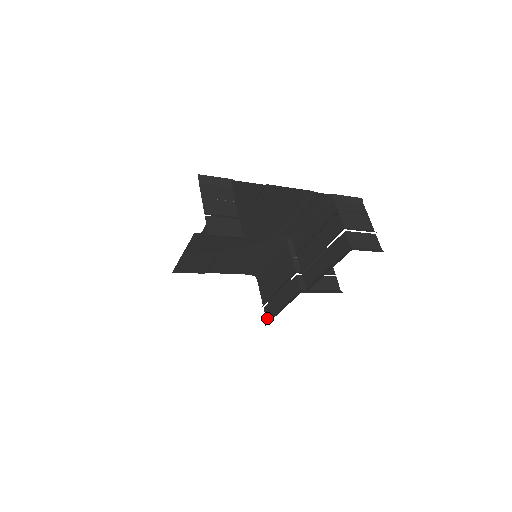
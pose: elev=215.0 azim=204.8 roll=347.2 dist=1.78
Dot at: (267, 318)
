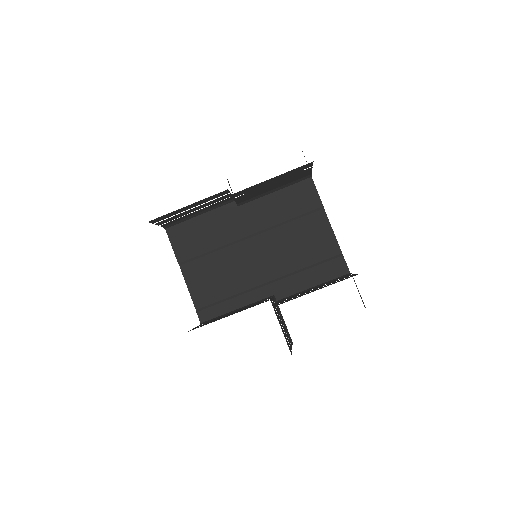
Dot at: occluded
